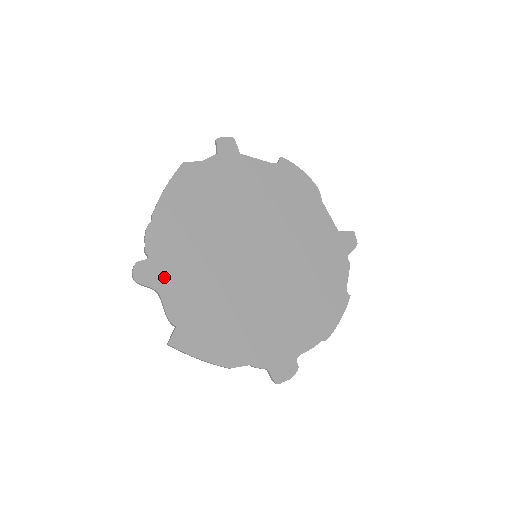
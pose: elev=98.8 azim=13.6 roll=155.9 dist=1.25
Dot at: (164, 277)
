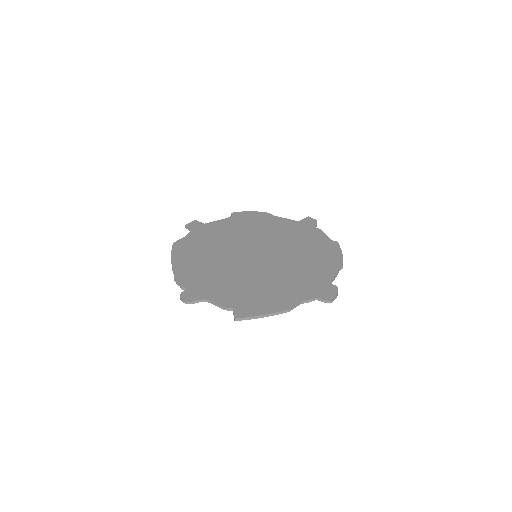
Dot at: (204, 291)
